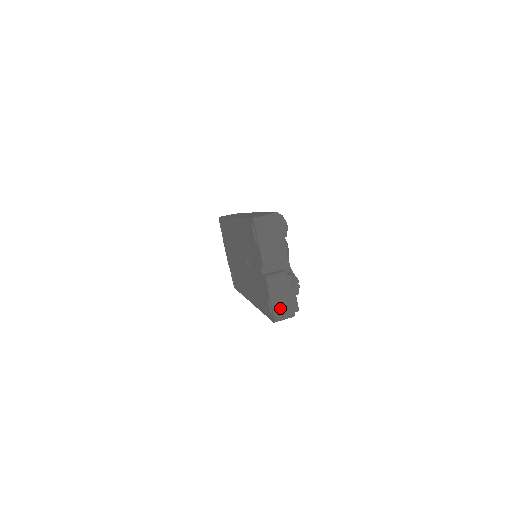
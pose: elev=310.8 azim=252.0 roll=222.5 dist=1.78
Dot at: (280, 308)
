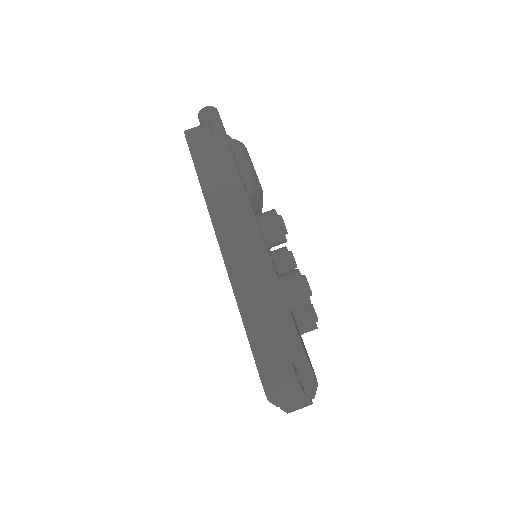
Dot at: (296, 409)
